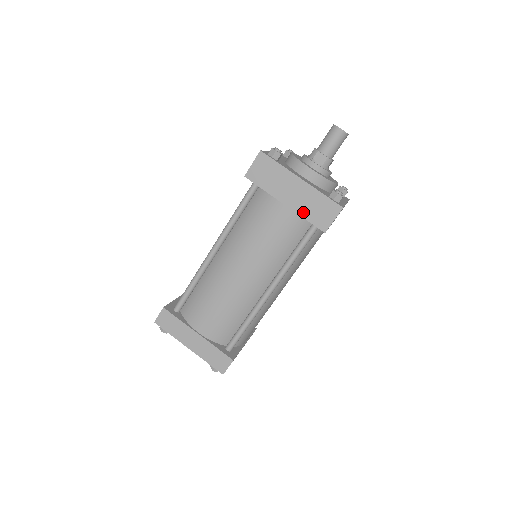
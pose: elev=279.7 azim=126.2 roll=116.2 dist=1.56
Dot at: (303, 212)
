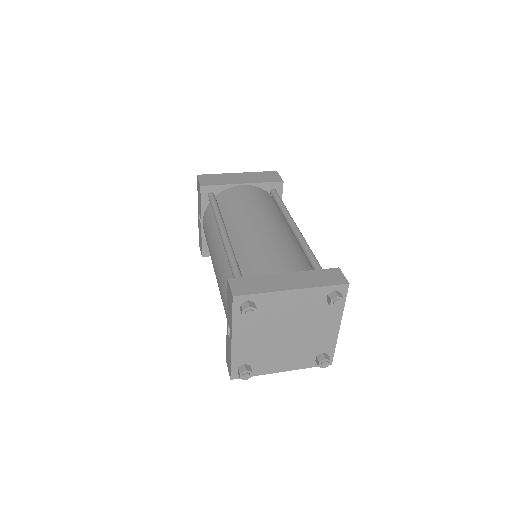
Dot at: (258, 181)
